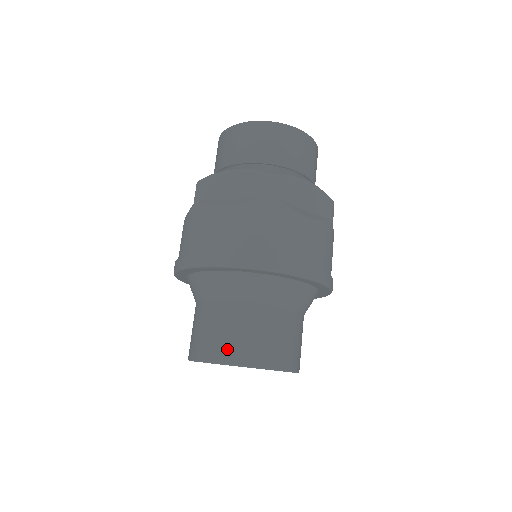
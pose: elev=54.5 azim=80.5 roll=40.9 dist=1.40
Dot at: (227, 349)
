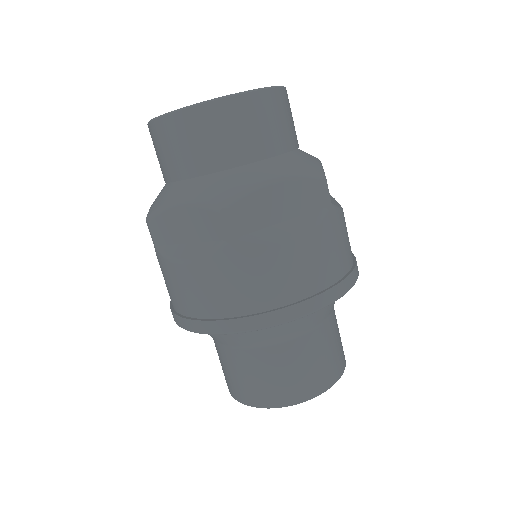
Dot at: (255, 395)
